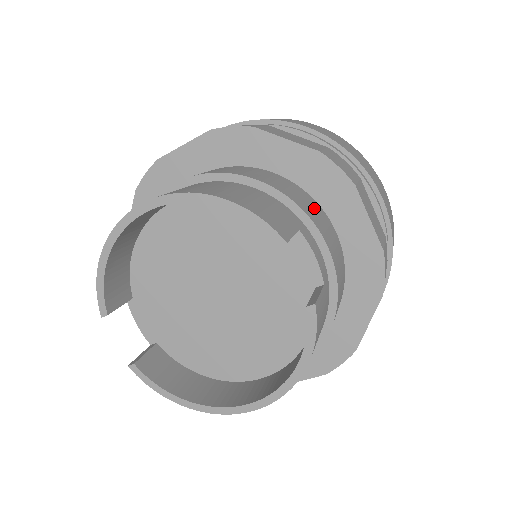
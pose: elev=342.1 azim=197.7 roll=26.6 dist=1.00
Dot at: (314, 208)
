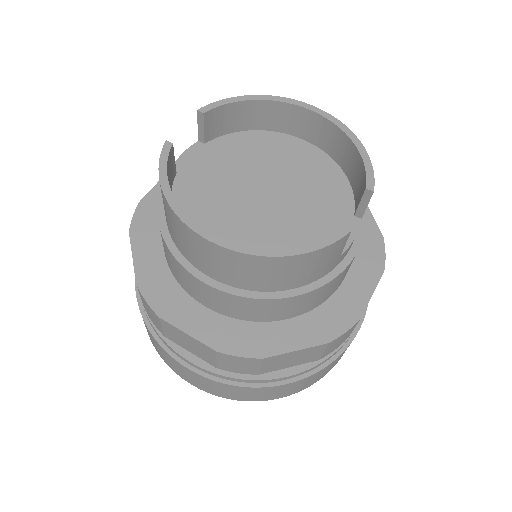
Dot at: occluded
